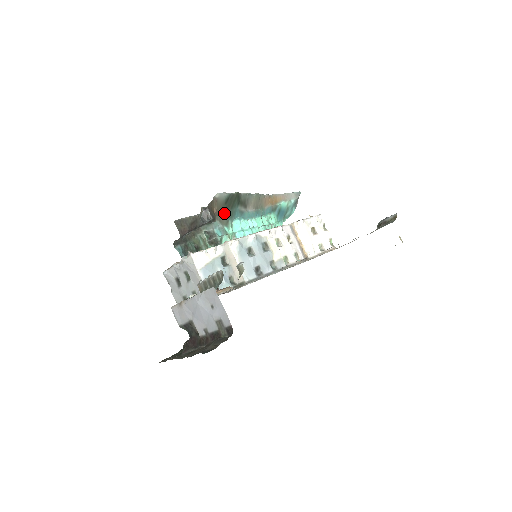
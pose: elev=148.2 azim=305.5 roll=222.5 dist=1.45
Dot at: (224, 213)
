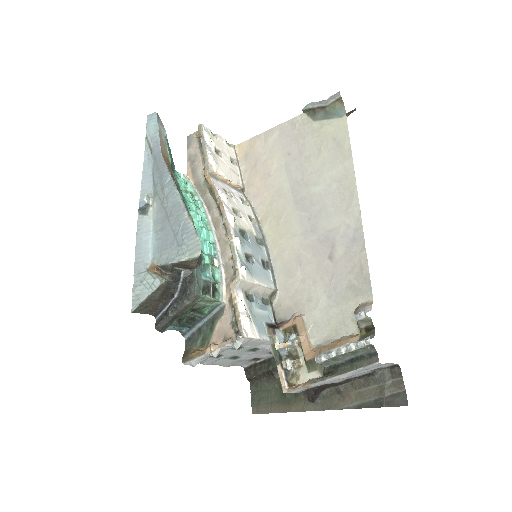
Dot at: occluded
